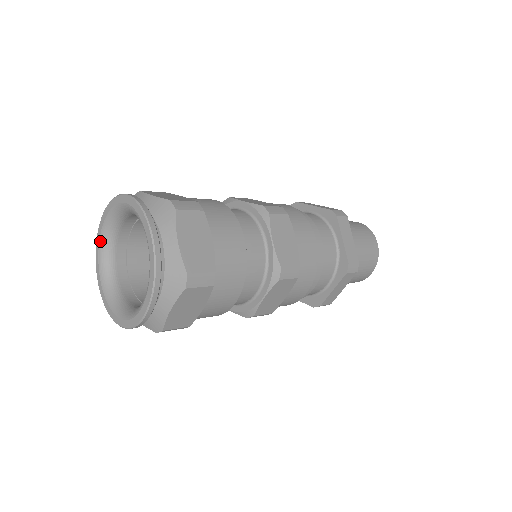
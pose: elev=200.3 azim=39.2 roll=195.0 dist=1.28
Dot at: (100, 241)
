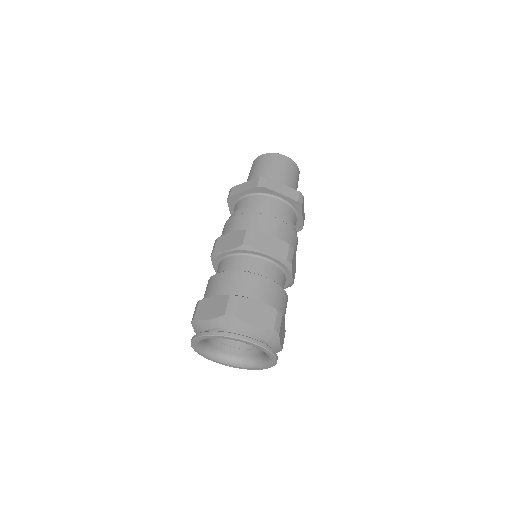
Dot at: (200, 341)
